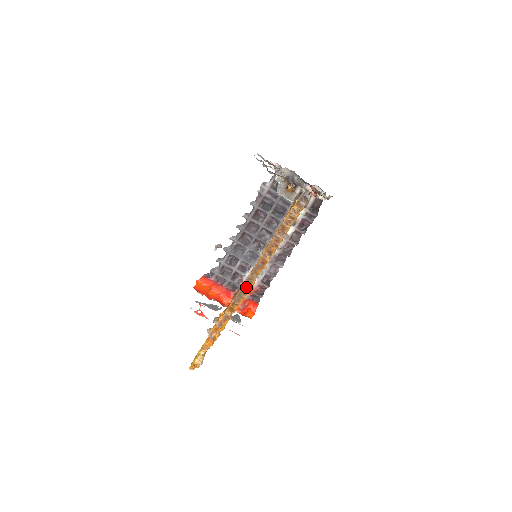
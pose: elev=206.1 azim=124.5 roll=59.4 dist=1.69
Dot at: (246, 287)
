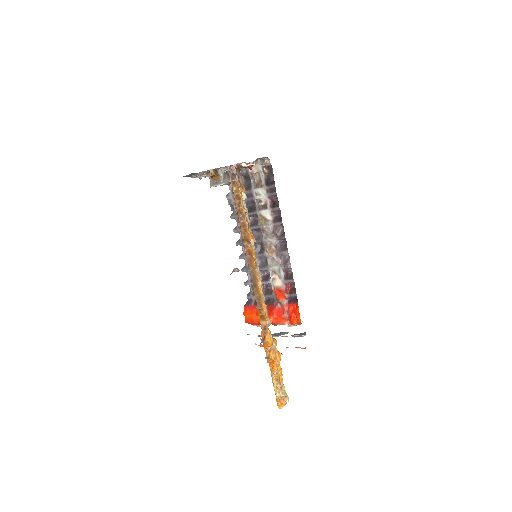
Dot at: (256, 287)
